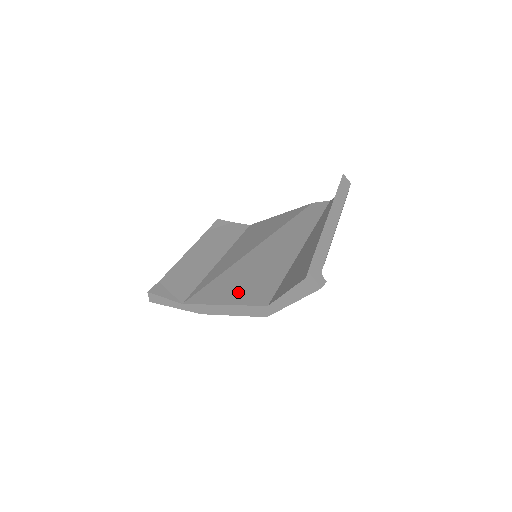
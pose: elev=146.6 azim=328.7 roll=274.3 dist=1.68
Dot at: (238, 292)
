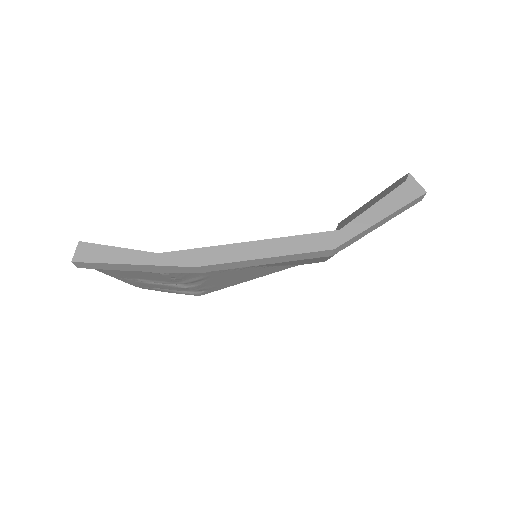
Dot at: occluded
